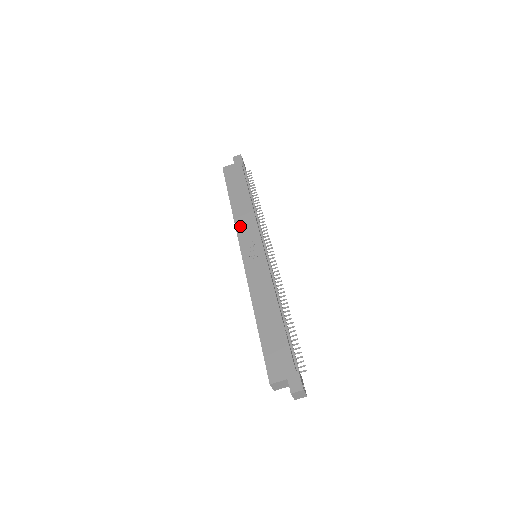
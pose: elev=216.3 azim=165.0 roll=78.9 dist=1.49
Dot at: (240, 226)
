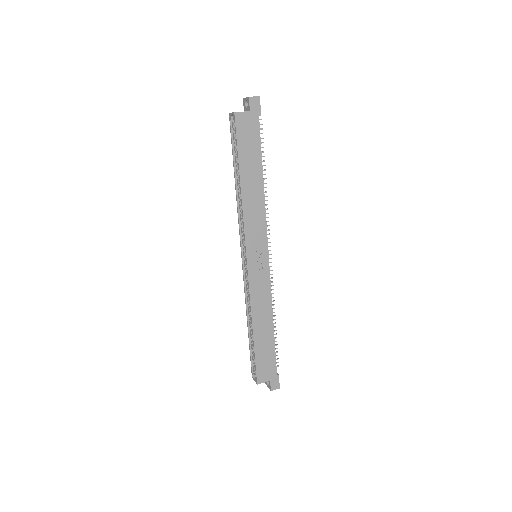
Dot at: (249, 221)
